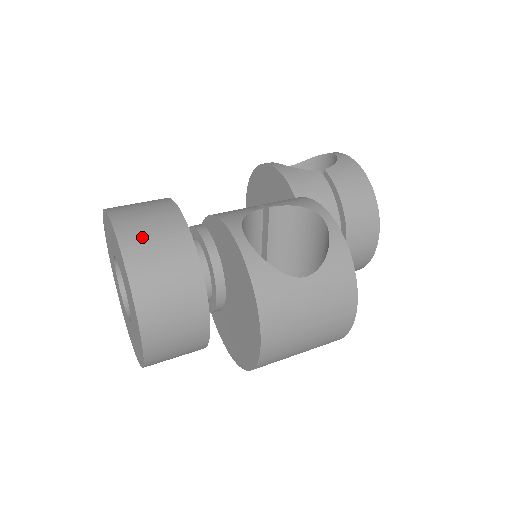
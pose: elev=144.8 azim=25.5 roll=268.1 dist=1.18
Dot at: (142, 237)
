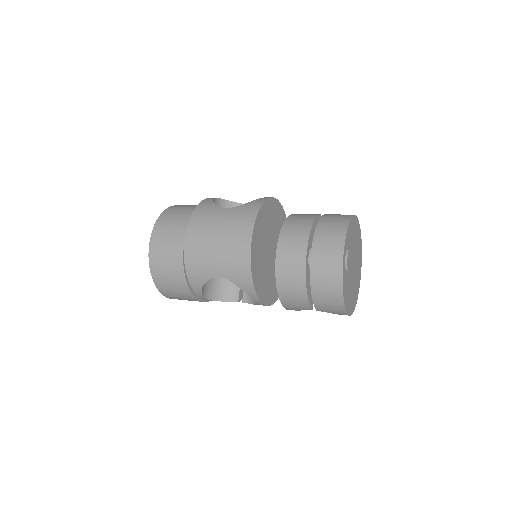
Dot at: (183, 206)
